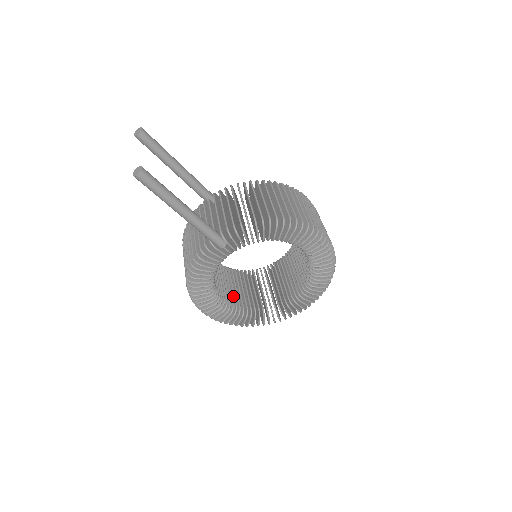
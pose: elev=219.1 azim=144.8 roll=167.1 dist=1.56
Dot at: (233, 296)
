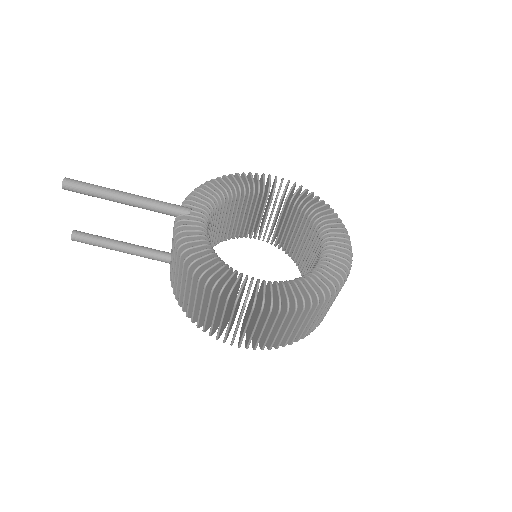
Dot at: occluded
